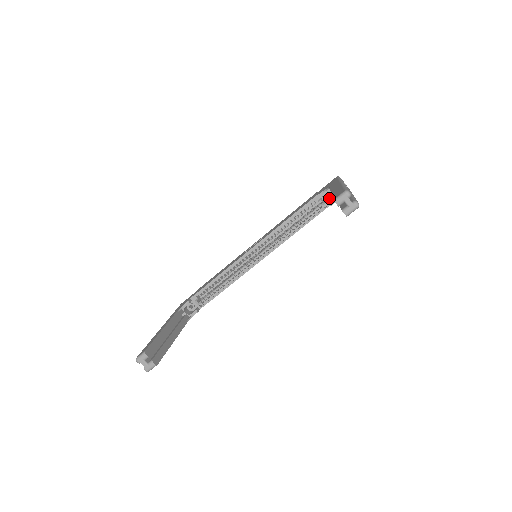
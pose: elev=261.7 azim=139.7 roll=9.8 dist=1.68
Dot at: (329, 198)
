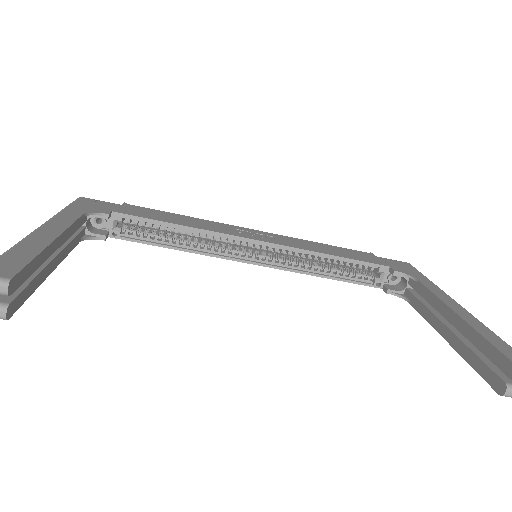
Dot at: (389, 280)
